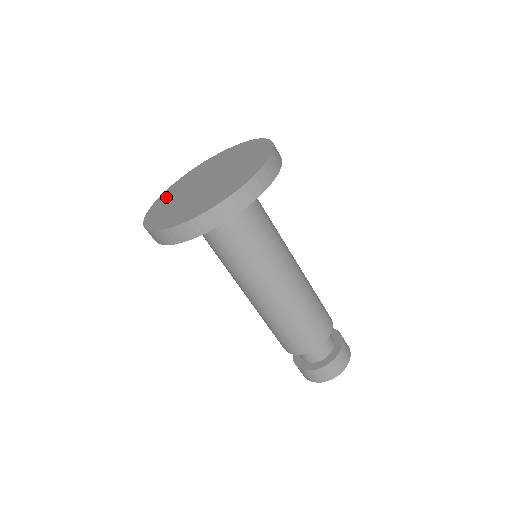
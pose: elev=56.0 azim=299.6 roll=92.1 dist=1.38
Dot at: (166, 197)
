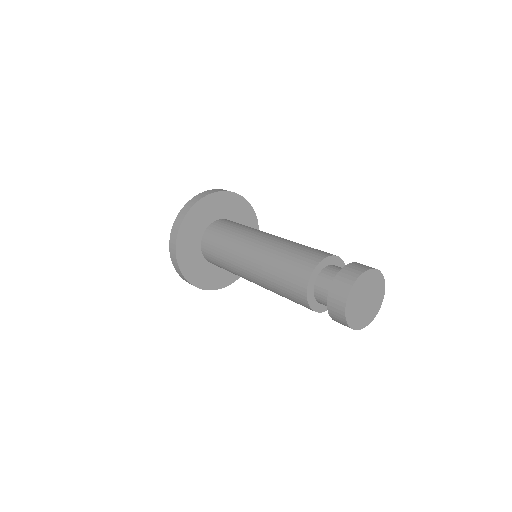
Dot at: occluded
